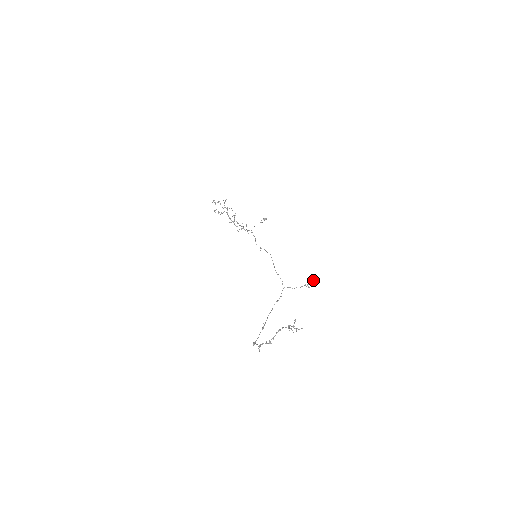
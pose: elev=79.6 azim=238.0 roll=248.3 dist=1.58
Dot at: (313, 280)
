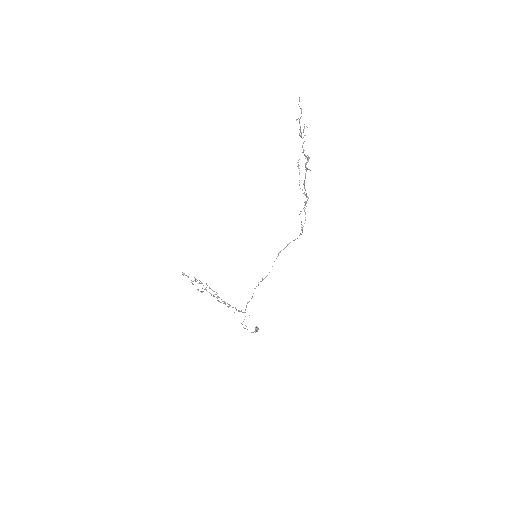
Dot at: occluded
